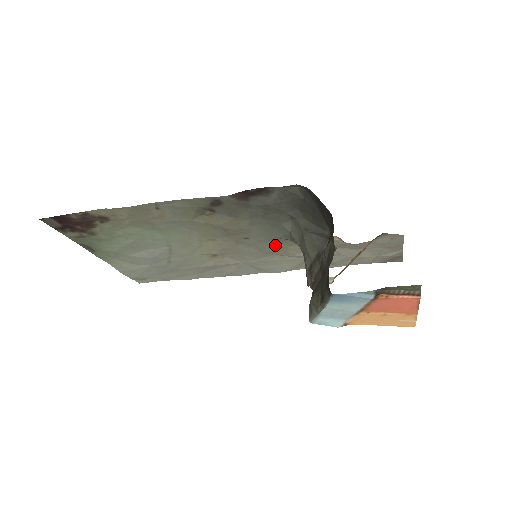
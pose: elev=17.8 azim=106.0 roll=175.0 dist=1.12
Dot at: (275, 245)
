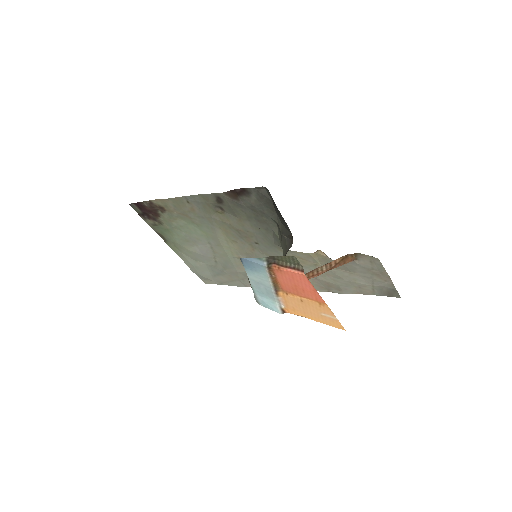
Dot at: (279, 254)
